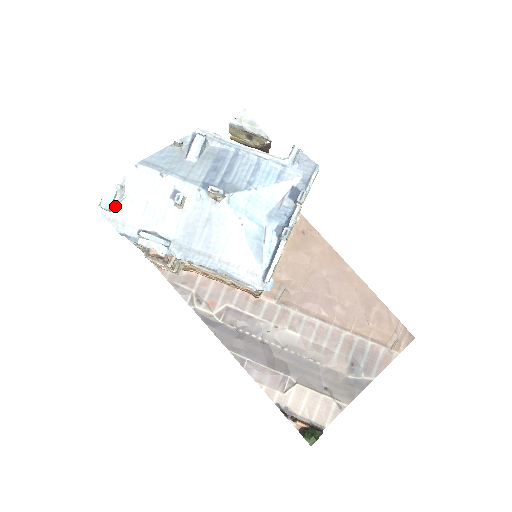
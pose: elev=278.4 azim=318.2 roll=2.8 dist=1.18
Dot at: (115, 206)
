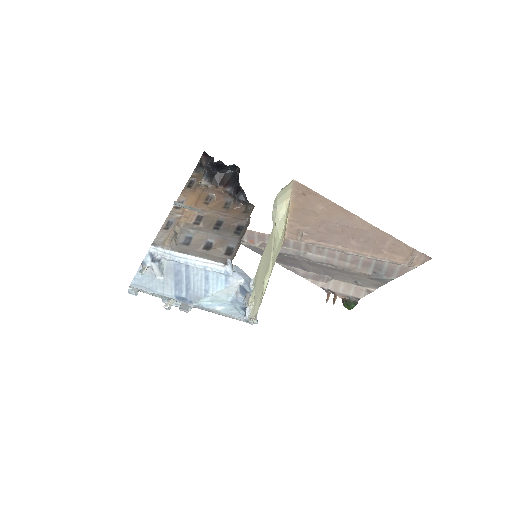
Dot at: occluded
